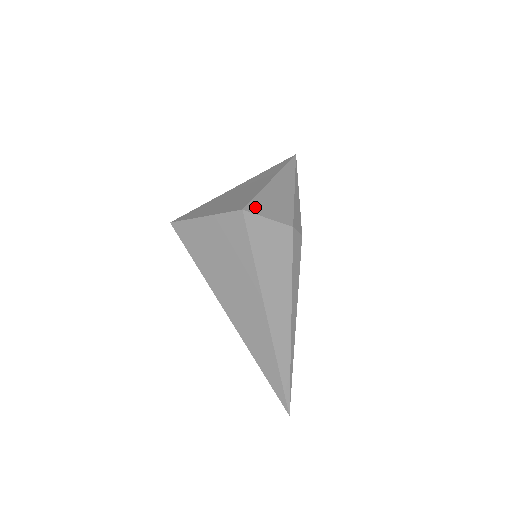
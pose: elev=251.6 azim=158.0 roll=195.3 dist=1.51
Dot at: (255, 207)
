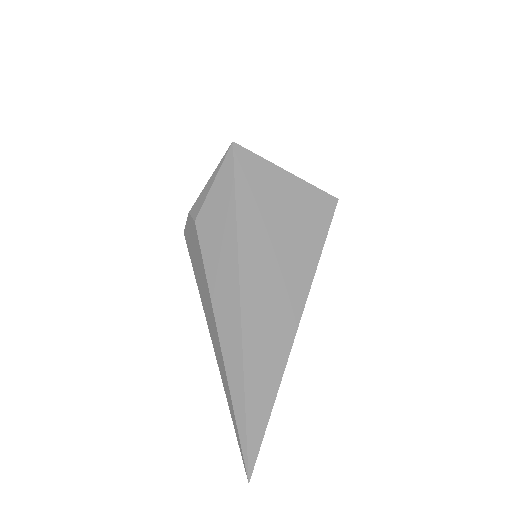
Dot at: occluded
